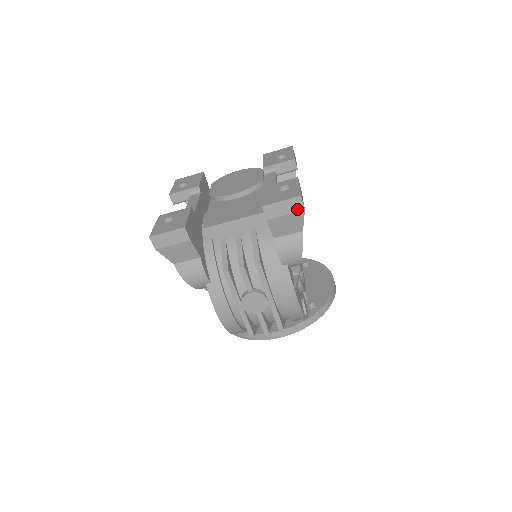
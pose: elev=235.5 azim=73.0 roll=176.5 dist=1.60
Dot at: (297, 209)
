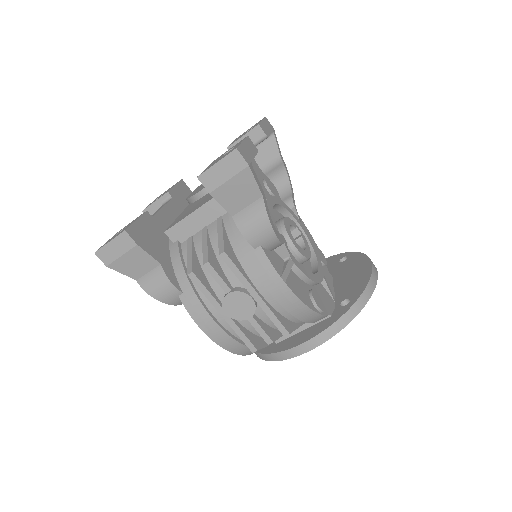
Dot at: (239, 167)
